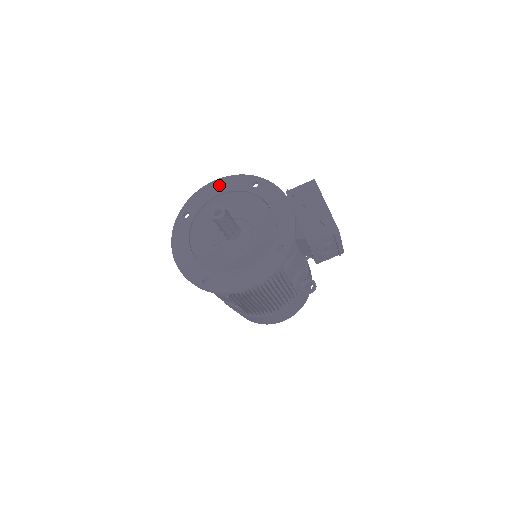
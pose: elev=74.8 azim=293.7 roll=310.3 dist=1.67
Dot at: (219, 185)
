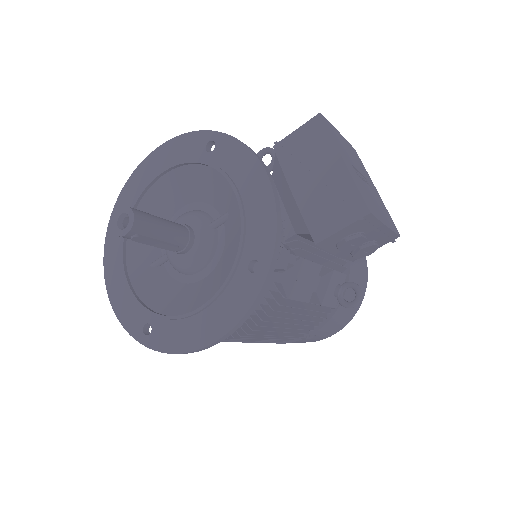
Dot at: (160, 157)
